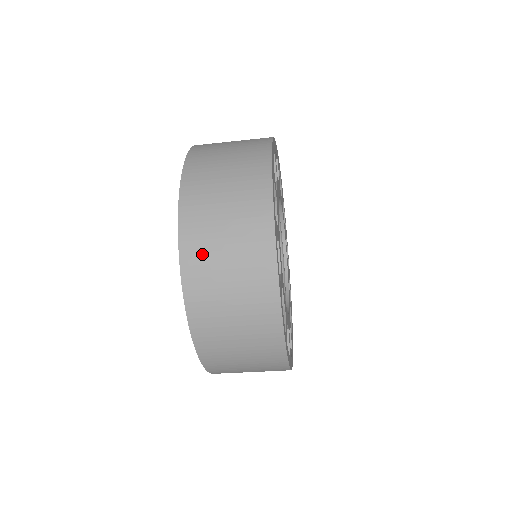
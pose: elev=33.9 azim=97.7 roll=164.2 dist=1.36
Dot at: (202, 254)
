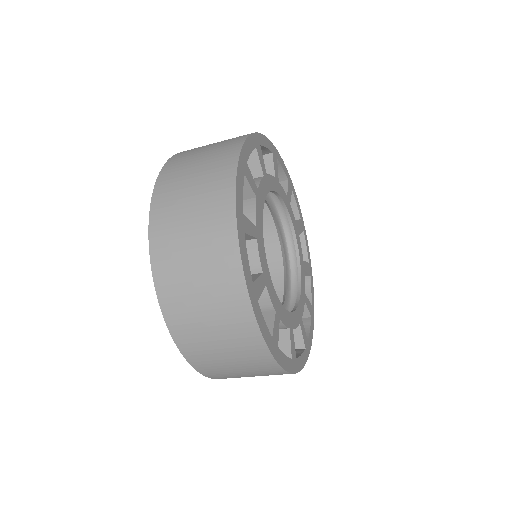
Dot at: (220, 373)
